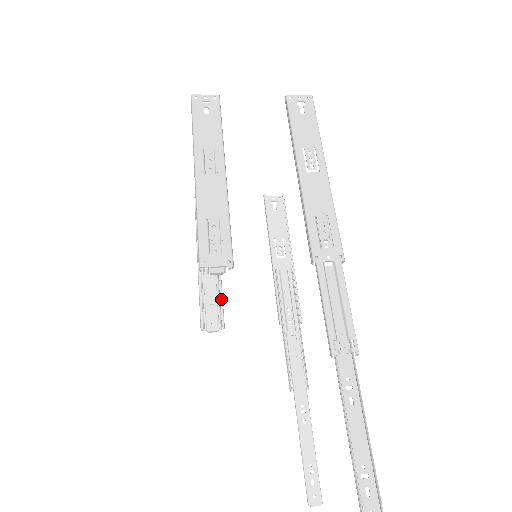
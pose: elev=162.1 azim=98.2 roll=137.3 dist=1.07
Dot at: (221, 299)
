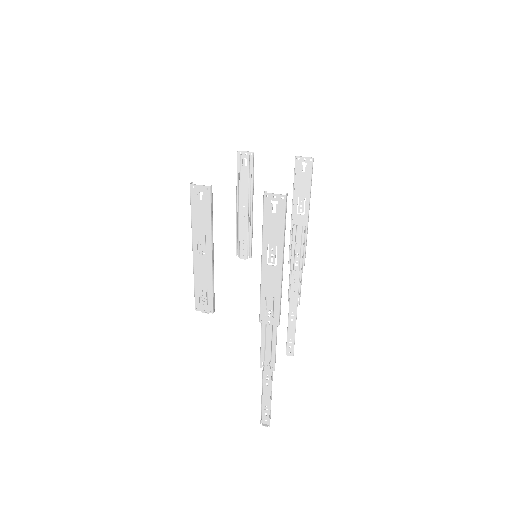
Dot at: (250, 240)
